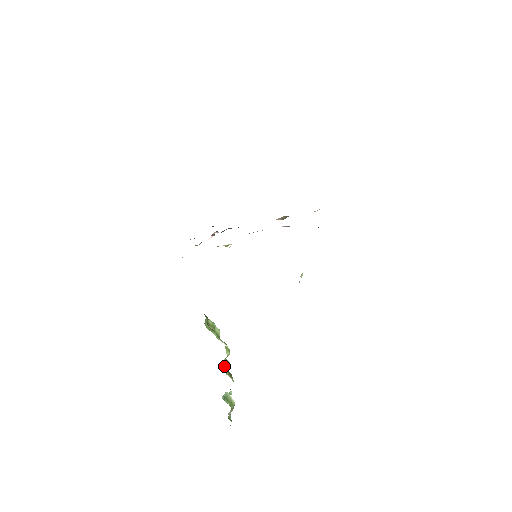
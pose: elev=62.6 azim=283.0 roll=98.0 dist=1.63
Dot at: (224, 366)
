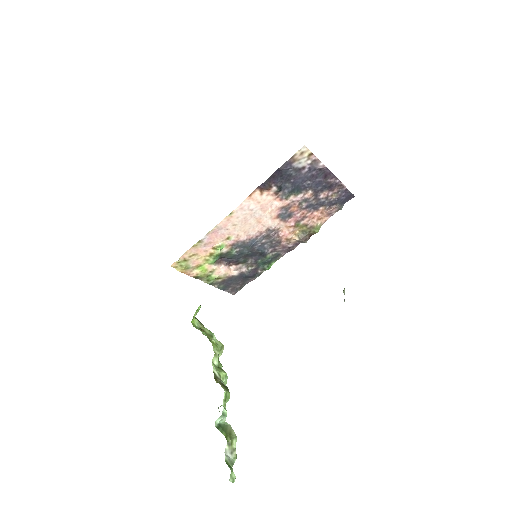
Dot at: (213, 371)
